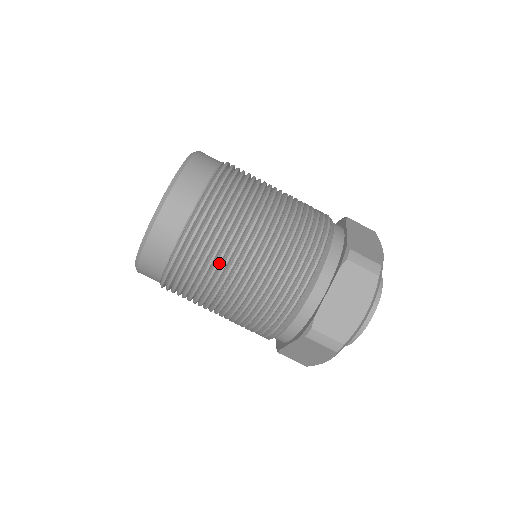
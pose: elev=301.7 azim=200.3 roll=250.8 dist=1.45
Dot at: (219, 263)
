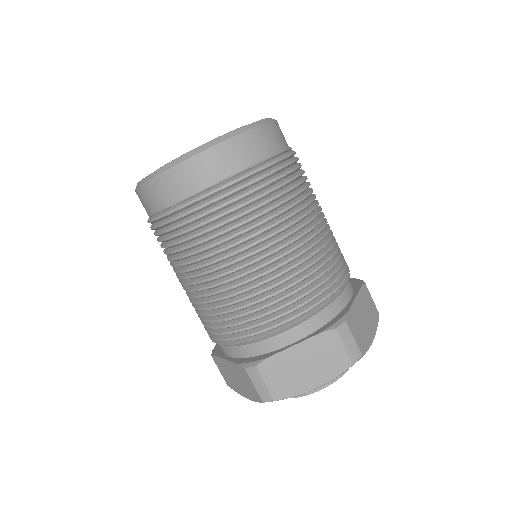
Dot at: (215, 245)
